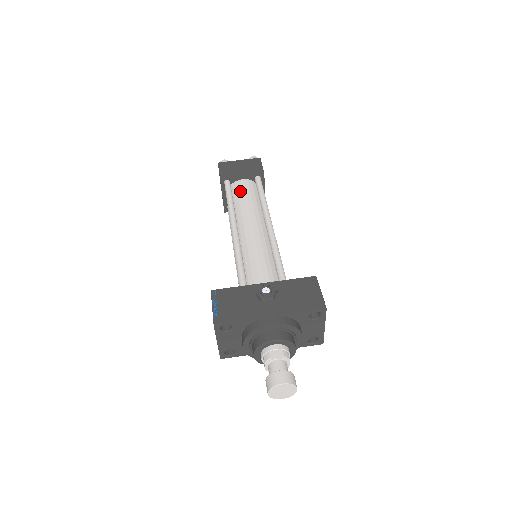
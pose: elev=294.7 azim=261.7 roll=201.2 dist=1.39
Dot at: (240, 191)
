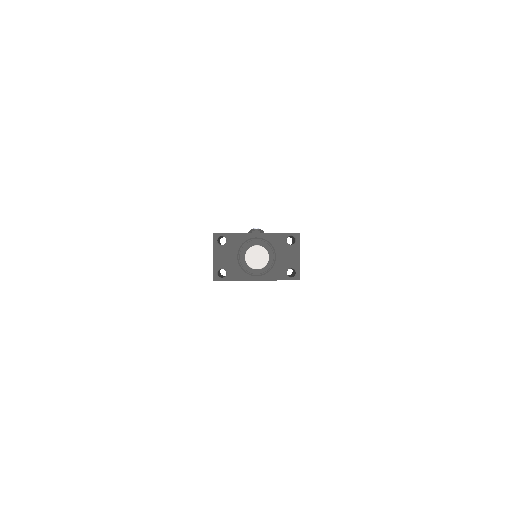
Dot at: occluded
